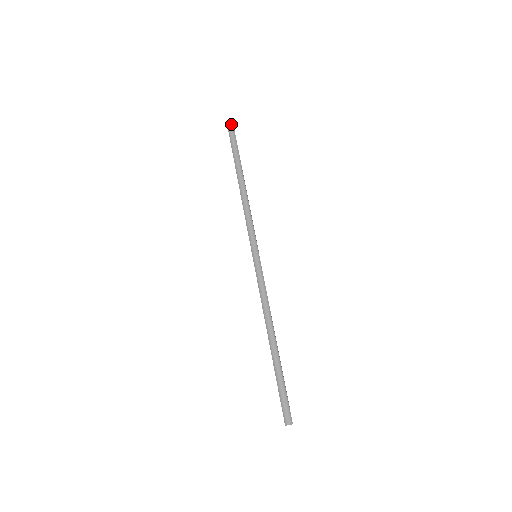
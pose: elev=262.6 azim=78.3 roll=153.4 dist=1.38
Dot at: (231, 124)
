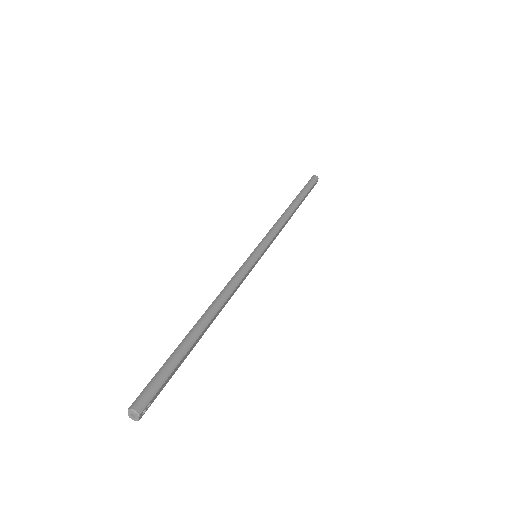
Dot at: (316, 178)
